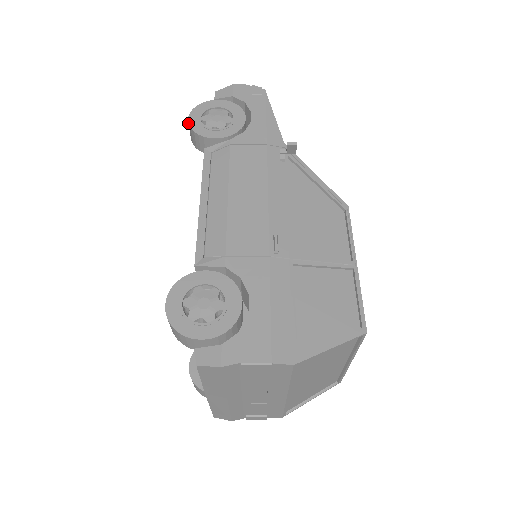
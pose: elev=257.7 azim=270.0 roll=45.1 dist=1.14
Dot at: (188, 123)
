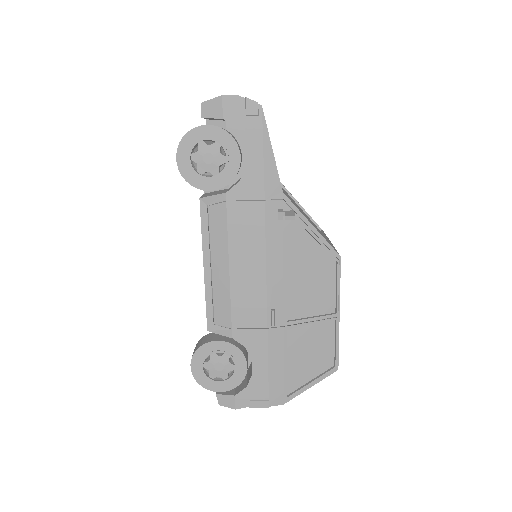
Dot at: (177, 163)
